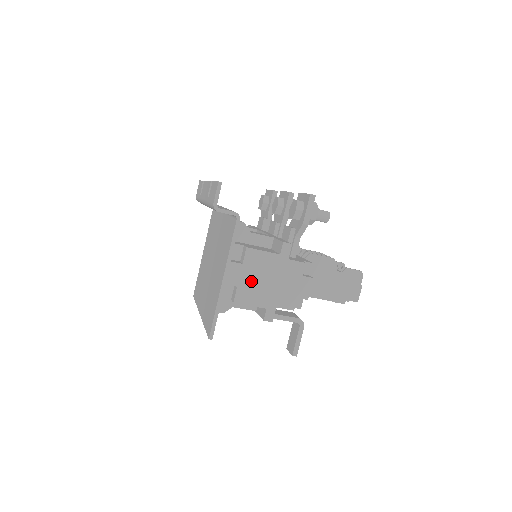
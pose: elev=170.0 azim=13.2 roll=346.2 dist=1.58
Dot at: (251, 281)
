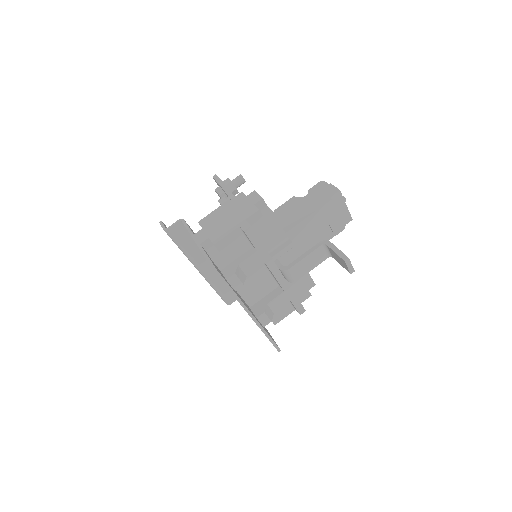
Dot at: (215, 228)
